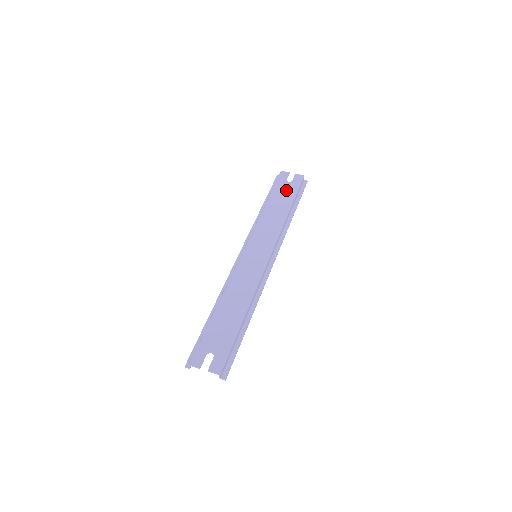
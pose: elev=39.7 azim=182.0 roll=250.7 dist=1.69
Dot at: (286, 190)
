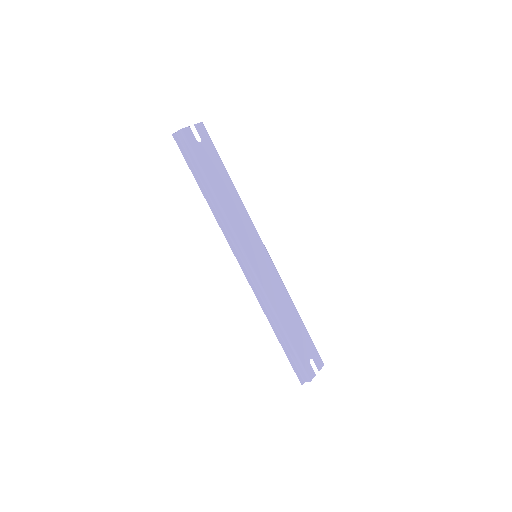
Dot at: (210, 157)
